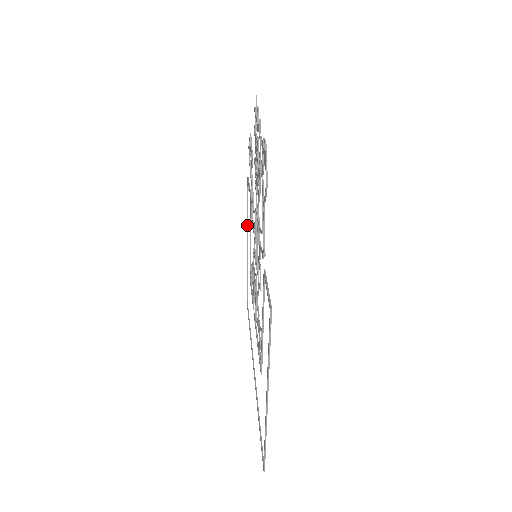
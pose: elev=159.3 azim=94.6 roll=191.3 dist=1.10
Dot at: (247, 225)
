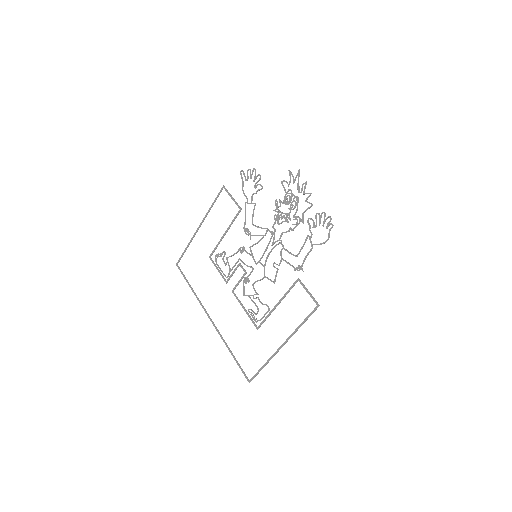
Dot at: (206, 216)
